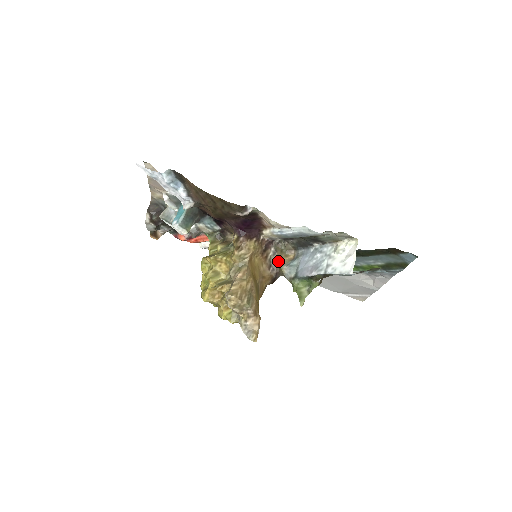
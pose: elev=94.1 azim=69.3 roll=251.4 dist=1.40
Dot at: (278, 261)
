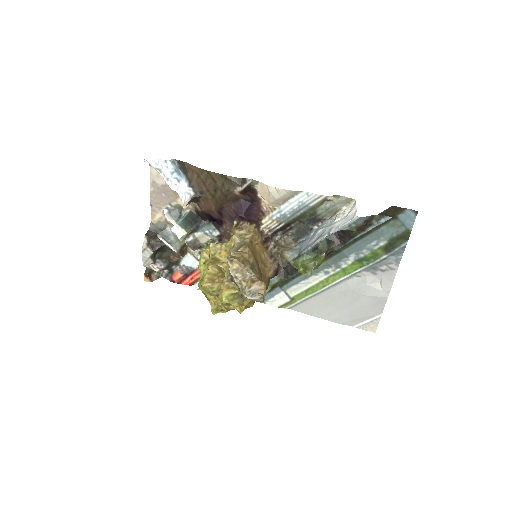
Dot at: (279, 251)
